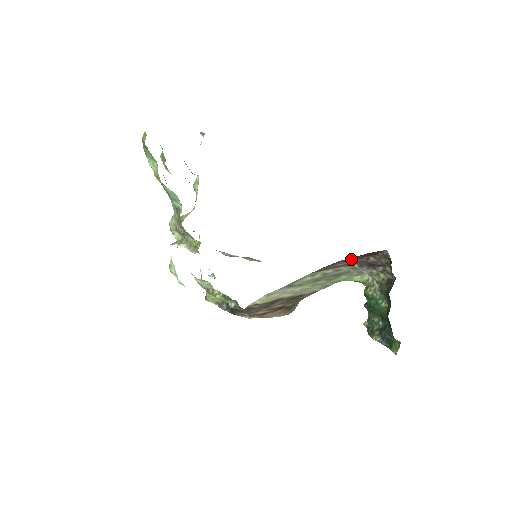
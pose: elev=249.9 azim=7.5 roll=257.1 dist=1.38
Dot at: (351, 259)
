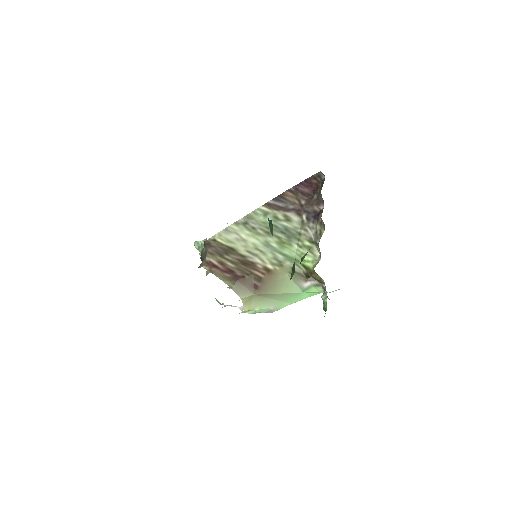
Dot at: (298, 193)
